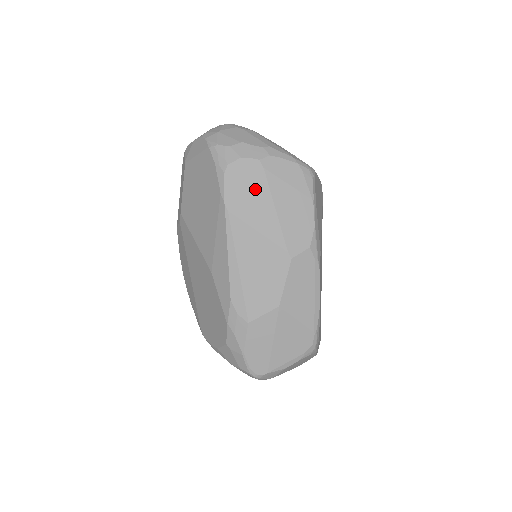
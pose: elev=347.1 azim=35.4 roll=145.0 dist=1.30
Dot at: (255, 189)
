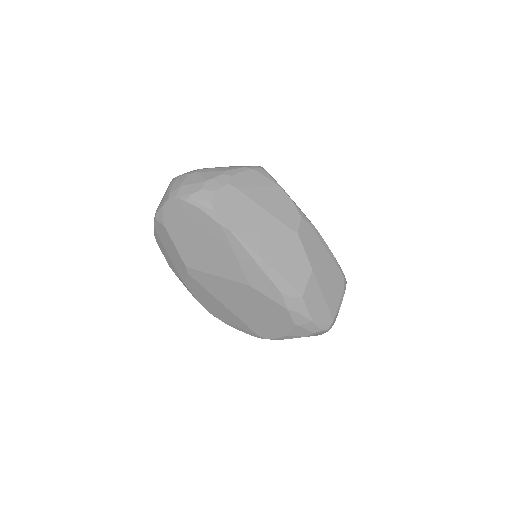
Dot at: (241, 205)
